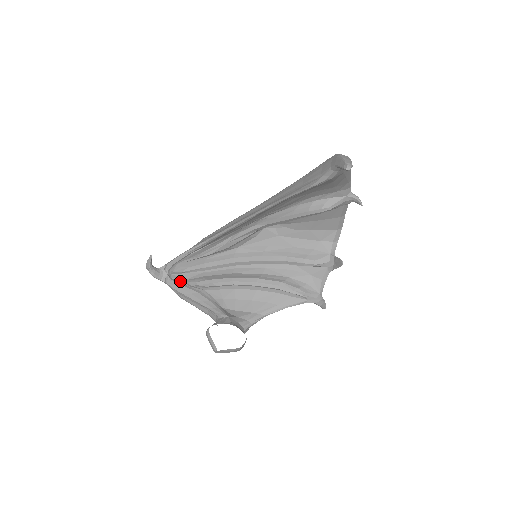
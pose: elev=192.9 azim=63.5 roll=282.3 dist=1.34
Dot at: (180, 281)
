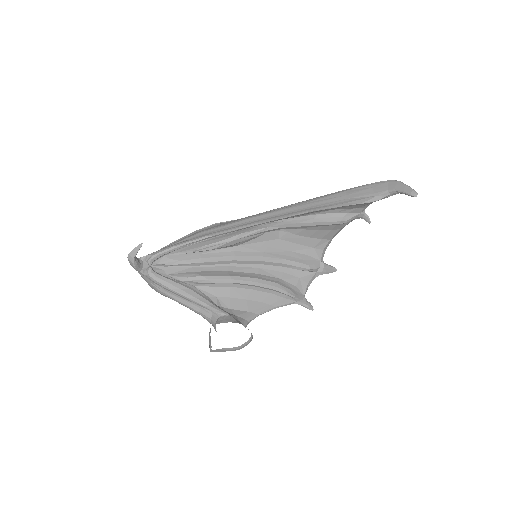
Dot at: (165, 274)
